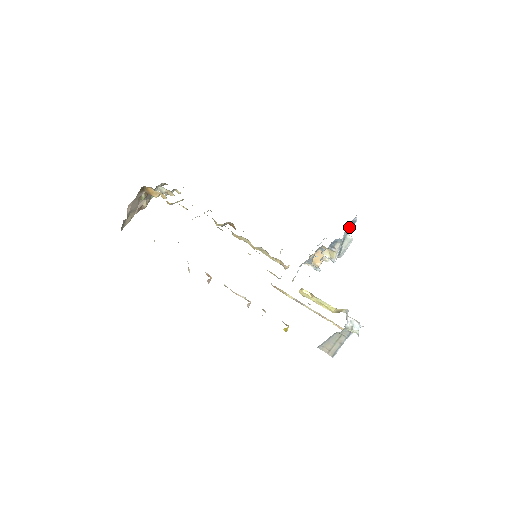
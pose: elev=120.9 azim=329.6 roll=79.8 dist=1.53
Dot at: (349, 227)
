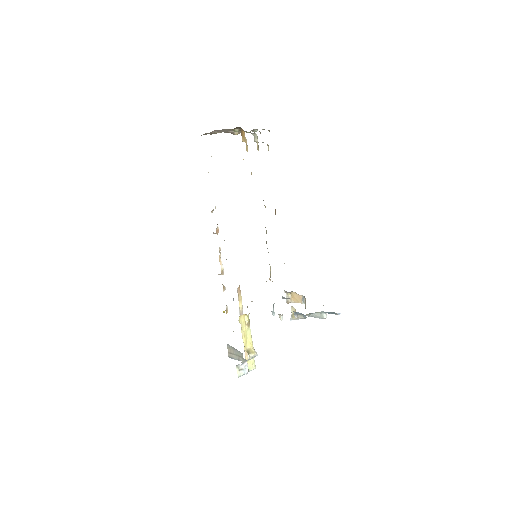
Dot at: occluded
